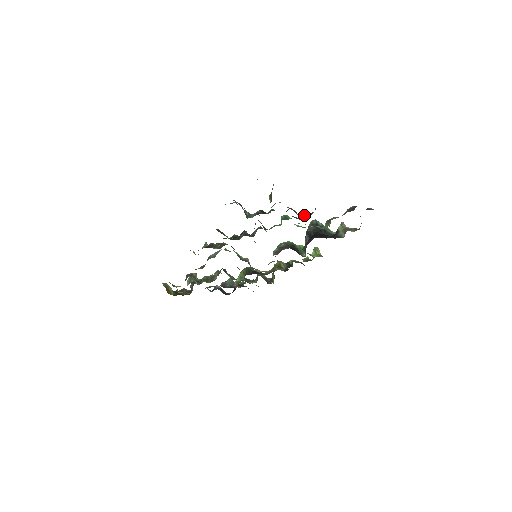
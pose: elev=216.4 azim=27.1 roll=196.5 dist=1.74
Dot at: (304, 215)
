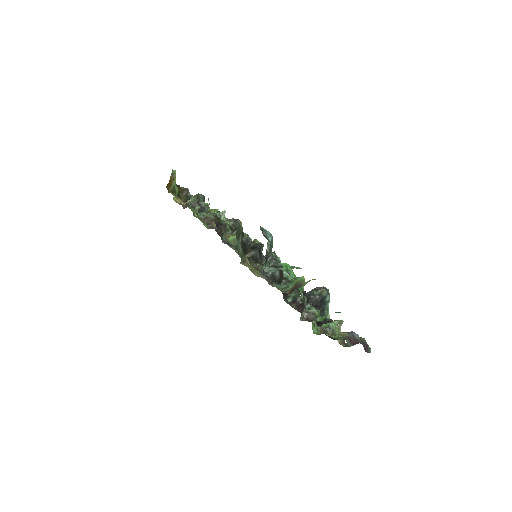
Dot at: (311, 308)
